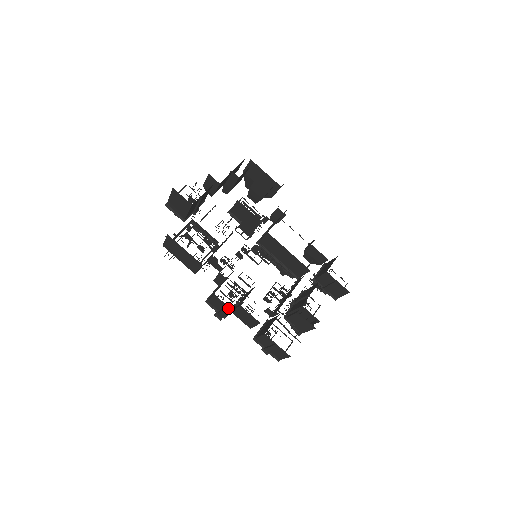
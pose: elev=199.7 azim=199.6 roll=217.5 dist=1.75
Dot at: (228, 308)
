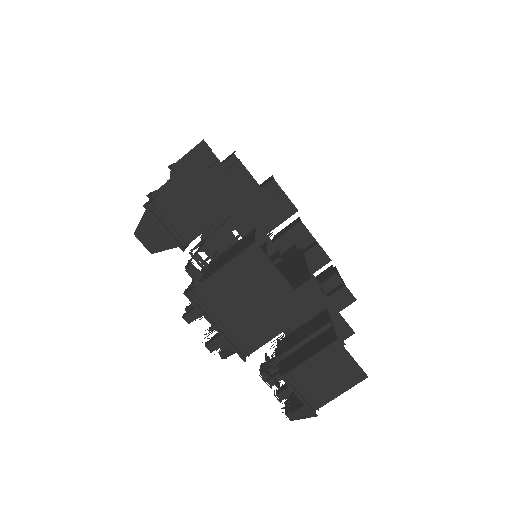
Dot at: occluded
